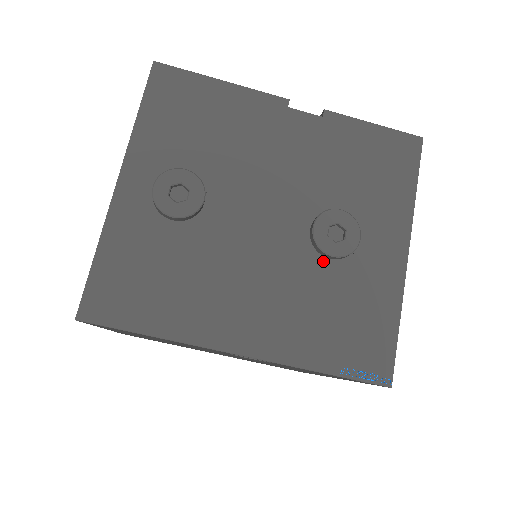
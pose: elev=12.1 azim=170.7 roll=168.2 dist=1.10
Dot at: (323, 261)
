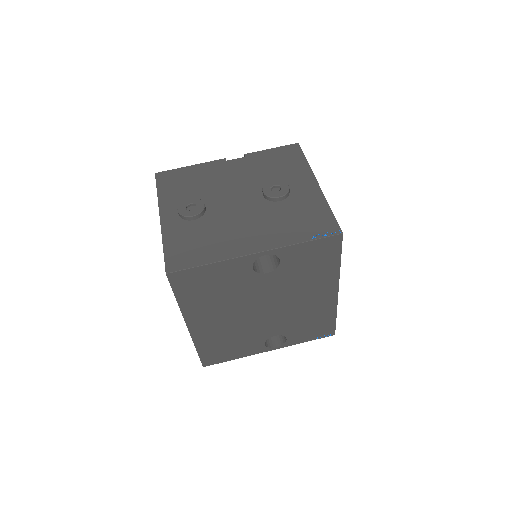
Dot at: (277, 203)
